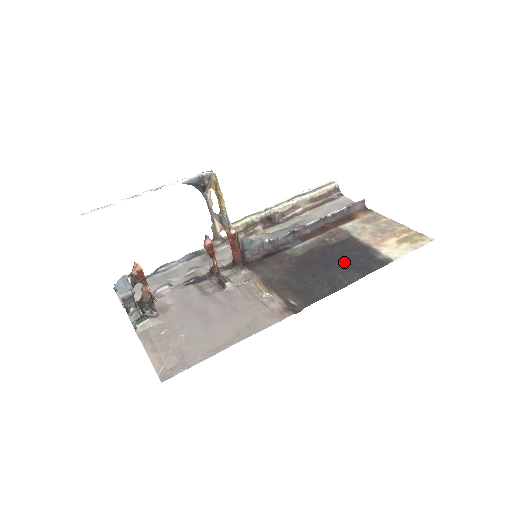
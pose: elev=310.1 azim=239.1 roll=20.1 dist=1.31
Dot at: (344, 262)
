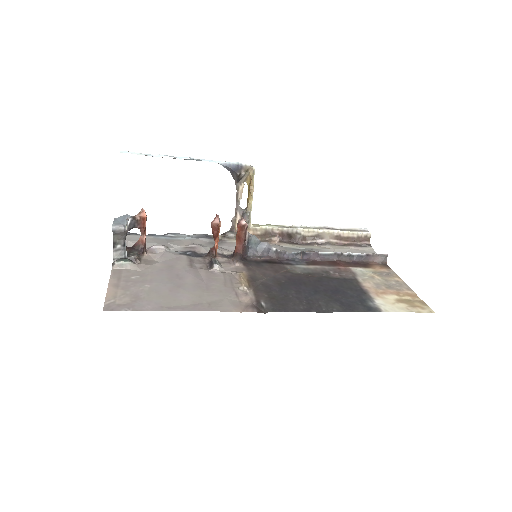
Dot at: (334, 294)
